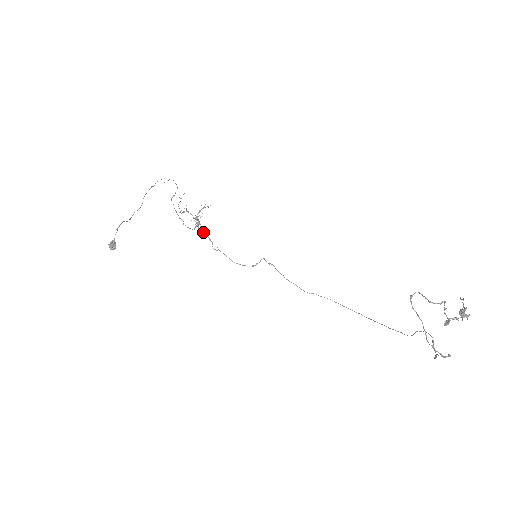
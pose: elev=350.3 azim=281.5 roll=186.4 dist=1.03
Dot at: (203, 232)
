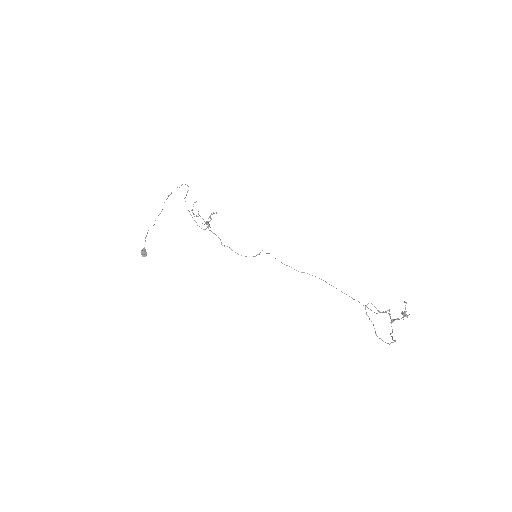
Dot at: occluded
